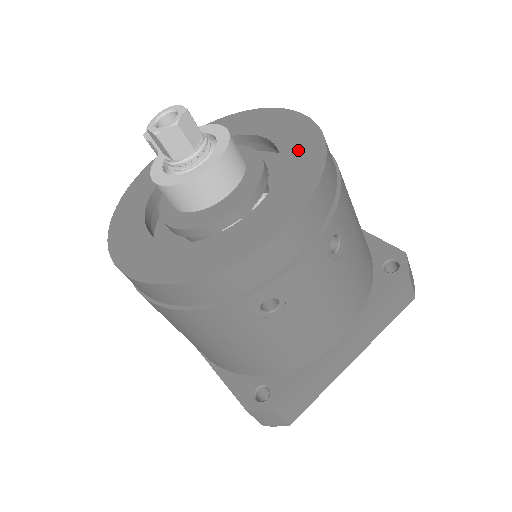
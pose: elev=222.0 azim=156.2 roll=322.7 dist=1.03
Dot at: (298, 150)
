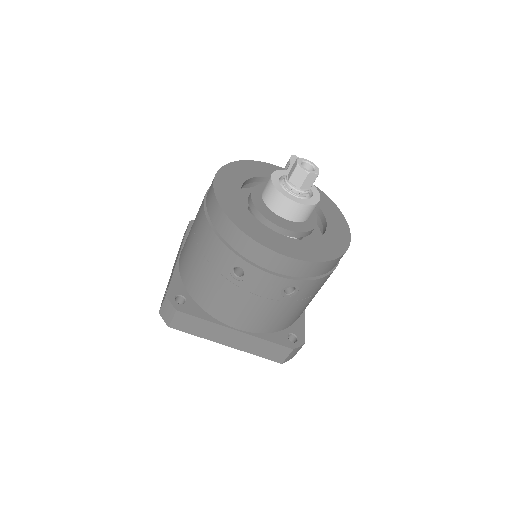
Dot at: (329, 244)
